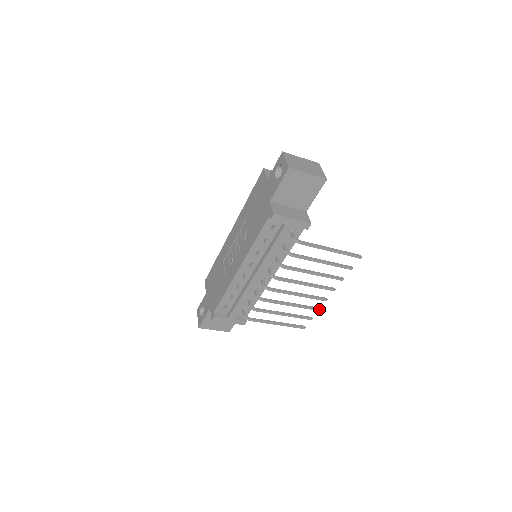
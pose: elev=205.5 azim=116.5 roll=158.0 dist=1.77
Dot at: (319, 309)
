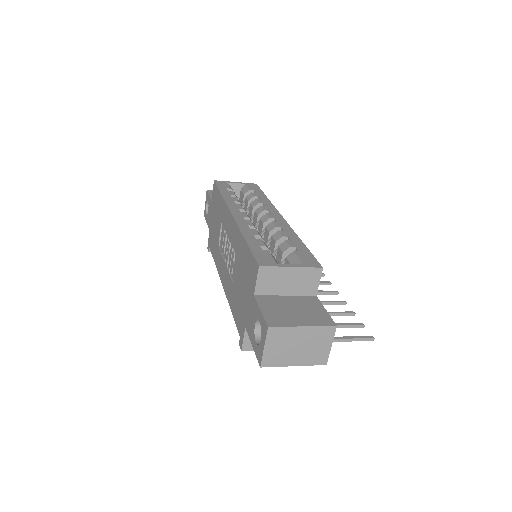
Dot at: occluded
